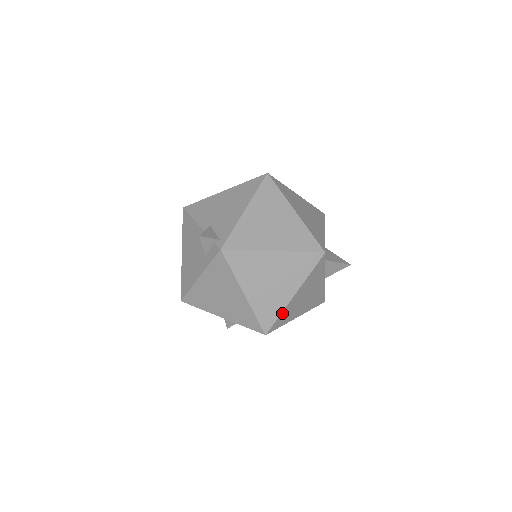
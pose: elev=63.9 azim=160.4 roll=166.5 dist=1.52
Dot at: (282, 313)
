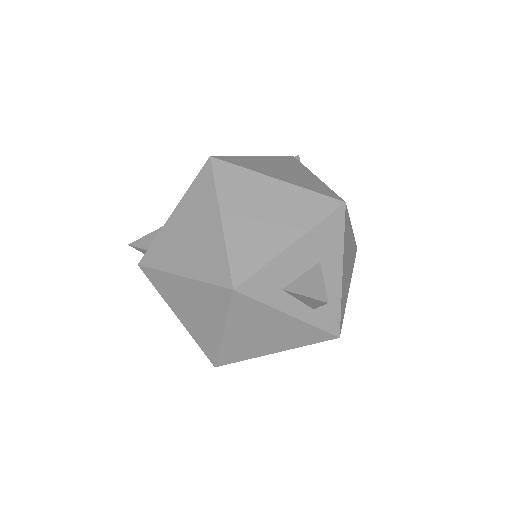
Dot at: (222, 349)
